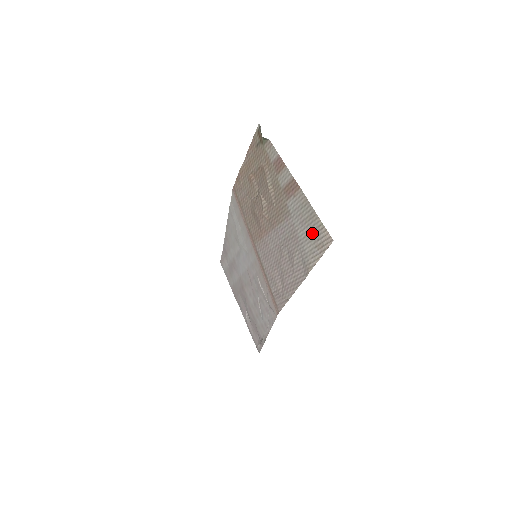
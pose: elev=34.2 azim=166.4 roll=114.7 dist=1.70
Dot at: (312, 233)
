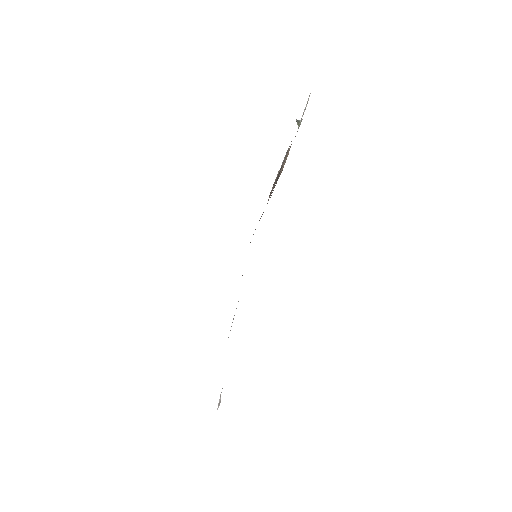
Dot at: occluded
